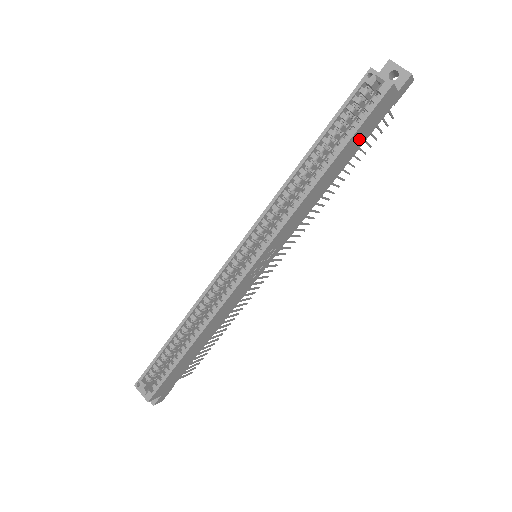
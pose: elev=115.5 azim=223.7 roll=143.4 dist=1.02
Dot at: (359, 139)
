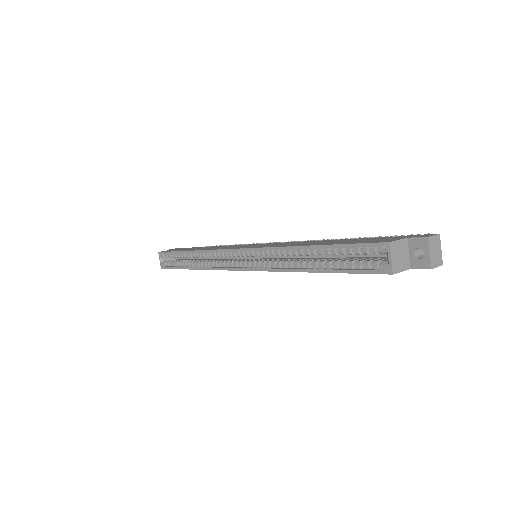
Dot at: occluded
